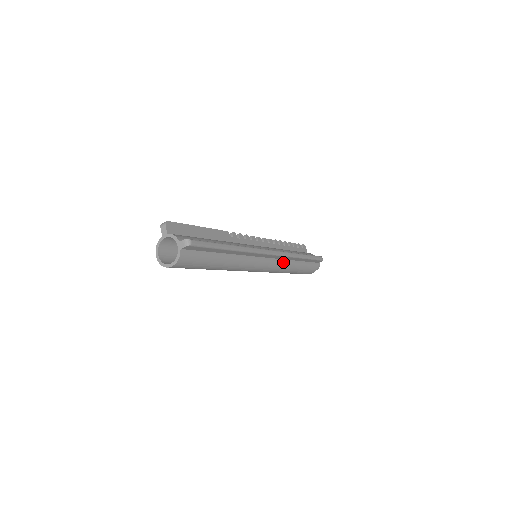
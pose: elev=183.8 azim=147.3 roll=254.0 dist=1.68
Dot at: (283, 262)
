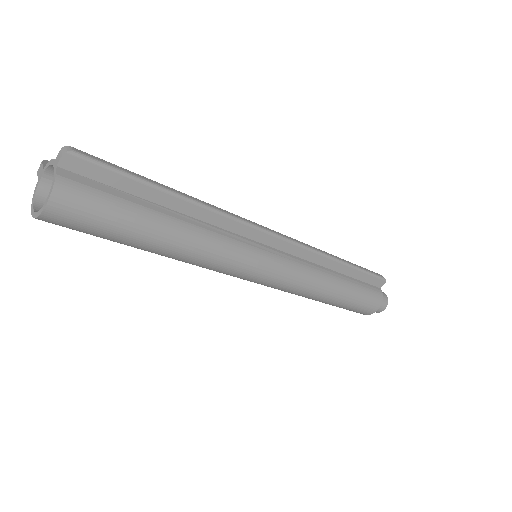
Dot at: (309, 265)
